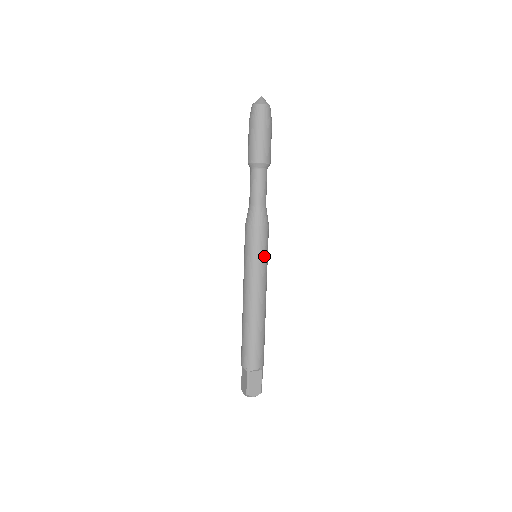
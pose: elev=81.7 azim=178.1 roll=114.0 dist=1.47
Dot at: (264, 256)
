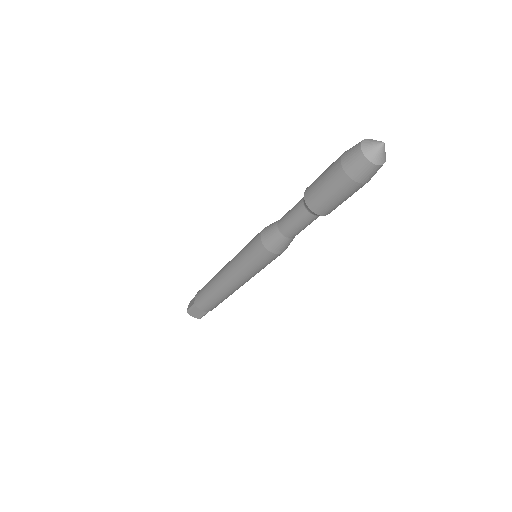
Dot at: (257, 268)
